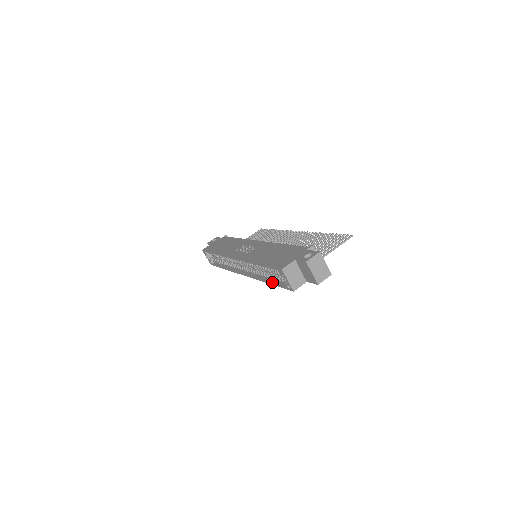
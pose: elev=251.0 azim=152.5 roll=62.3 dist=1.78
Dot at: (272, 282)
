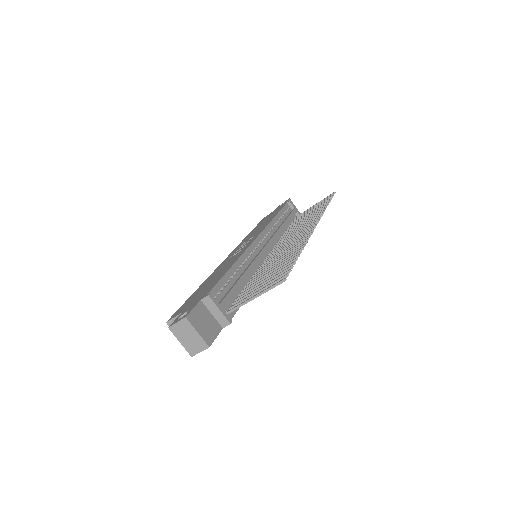
Dot at: occluded
